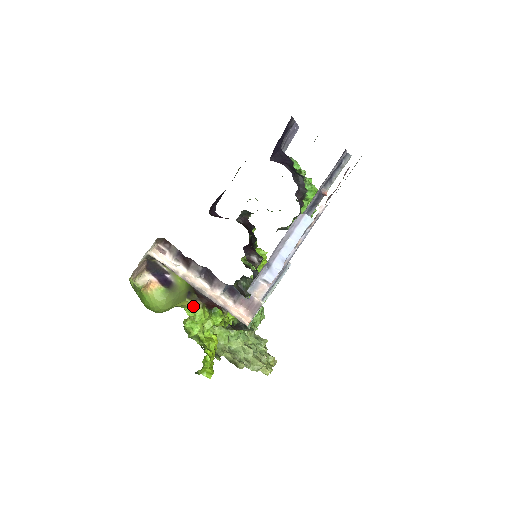
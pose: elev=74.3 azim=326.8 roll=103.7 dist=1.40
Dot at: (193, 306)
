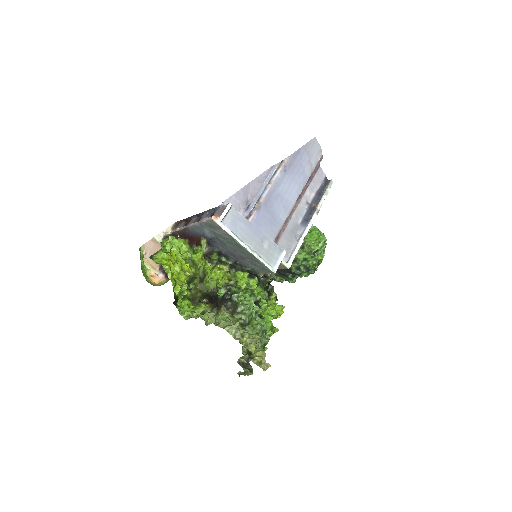
Dot at: occluded
